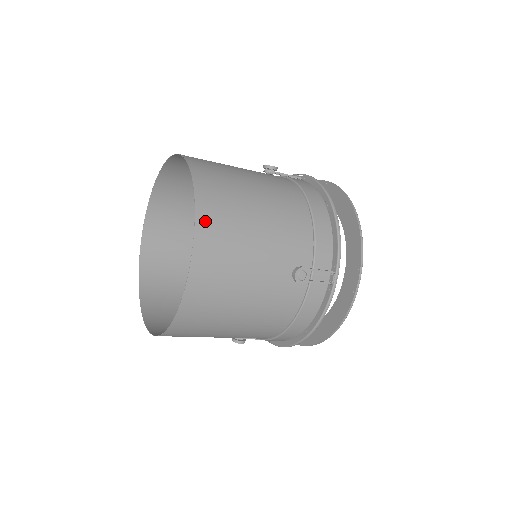
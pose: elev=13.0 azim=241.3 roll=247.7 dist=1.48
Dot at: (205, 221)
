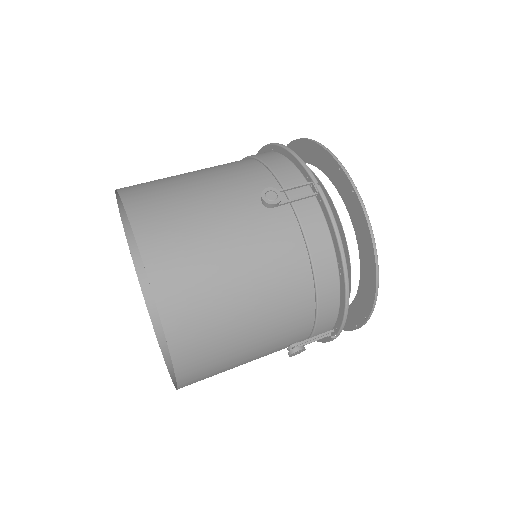
Dot at: (185, 364)
